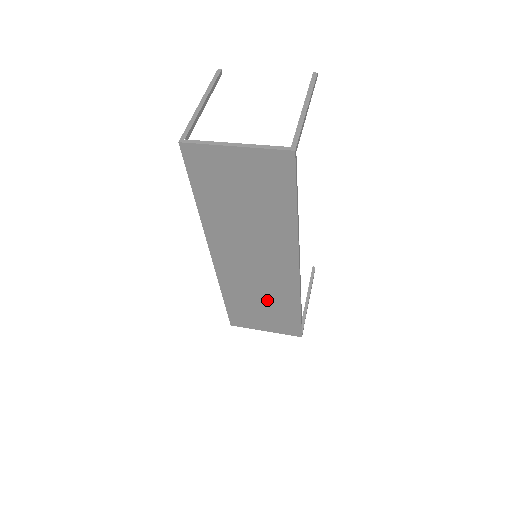
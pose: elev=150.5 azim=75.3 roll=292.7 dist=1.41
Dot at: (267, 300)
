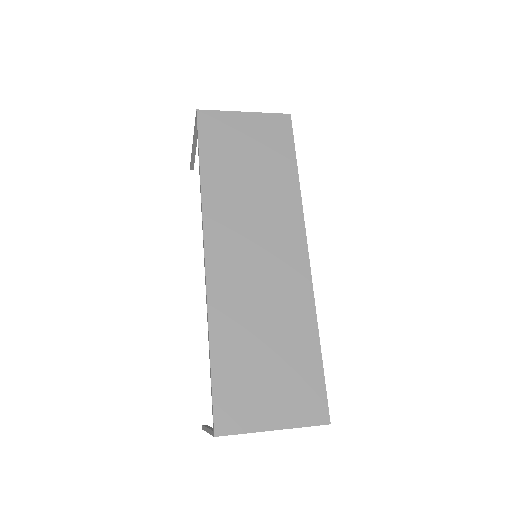
Dot at: (274, 333)
